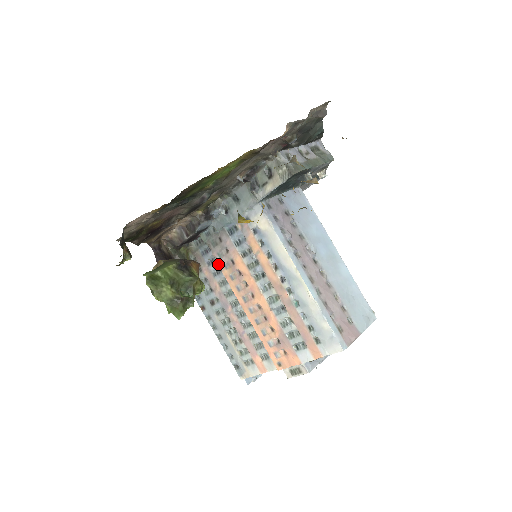
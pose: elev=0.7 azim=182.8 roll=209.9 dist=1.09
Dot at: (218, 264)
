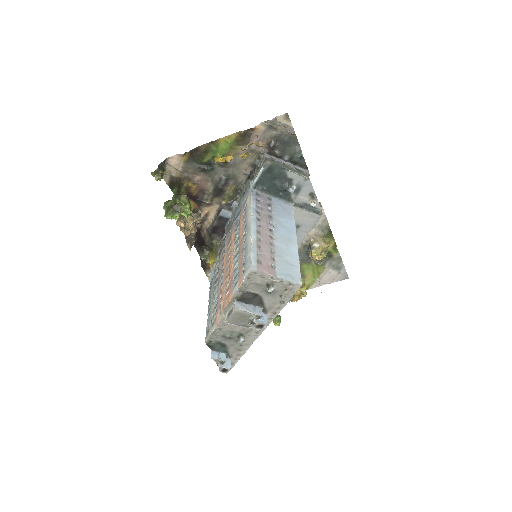
Dot at: (225, 244)
